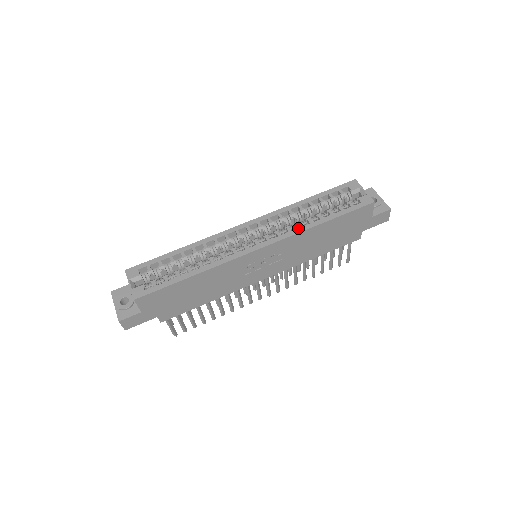
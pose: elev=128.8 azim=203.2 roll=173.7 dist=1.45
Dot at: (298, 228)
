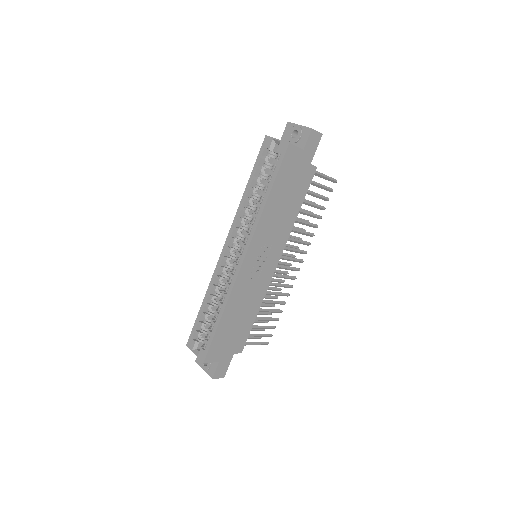
Dot at: (255, 219)
